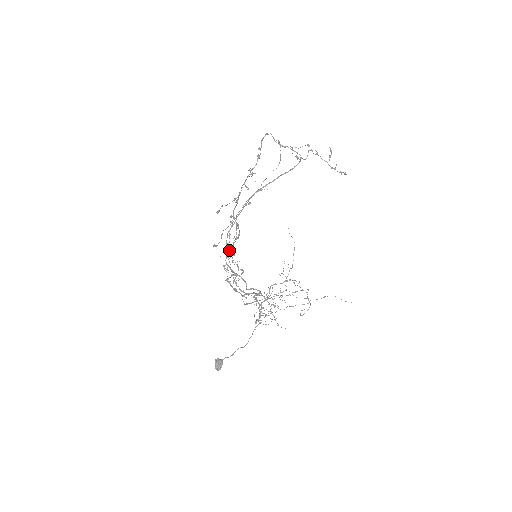
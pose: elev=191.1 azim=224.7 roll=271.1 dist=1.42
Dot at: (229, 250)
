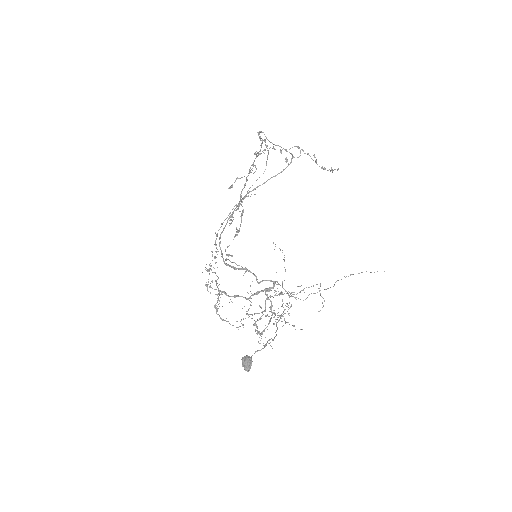
Dot at: occluded
